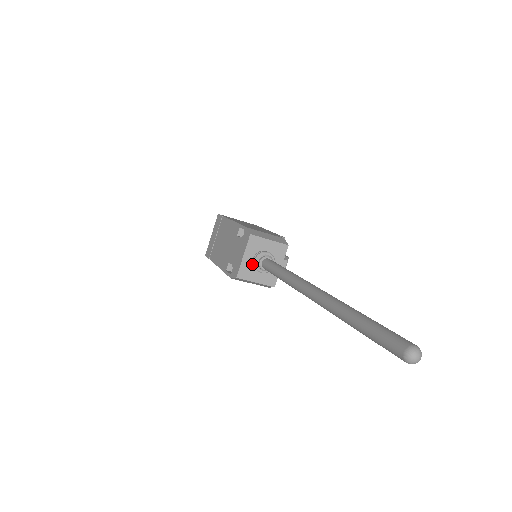
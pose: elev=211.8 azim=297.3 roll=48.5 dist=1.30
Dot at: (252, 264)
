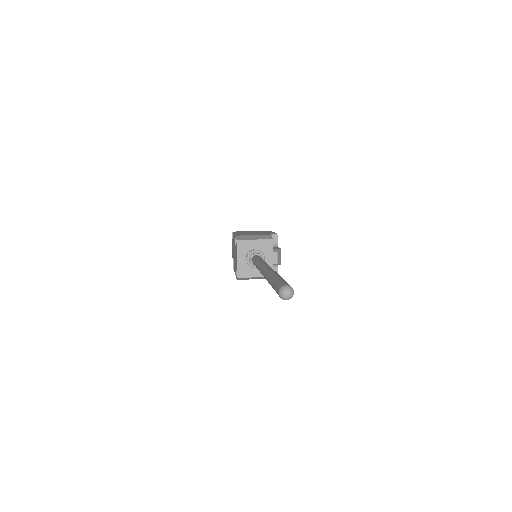
Dot at: (247, 263)
